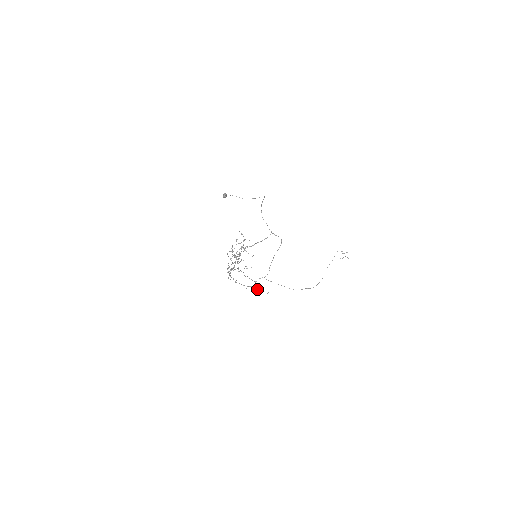
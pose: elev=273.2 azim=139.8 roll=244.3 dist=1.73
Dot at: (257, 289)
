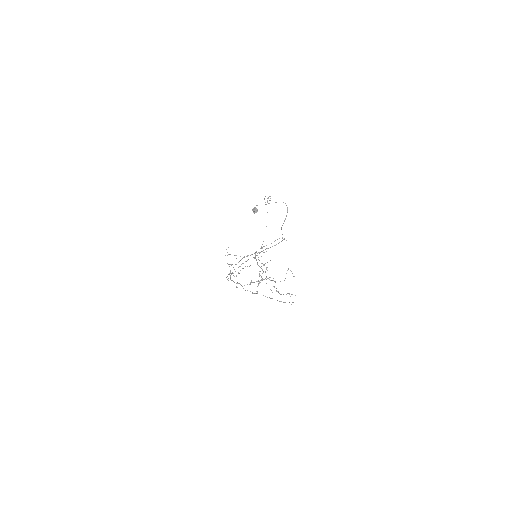
Dot at: (232, 272)
